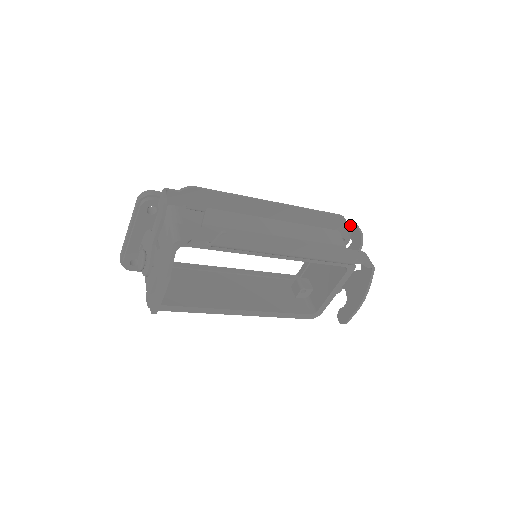
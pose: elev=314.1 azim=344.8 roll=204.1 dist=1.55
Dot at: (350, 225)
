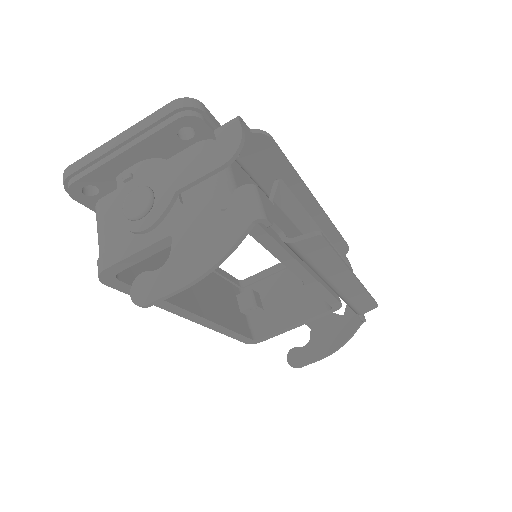
Dot at: (345, 258)
